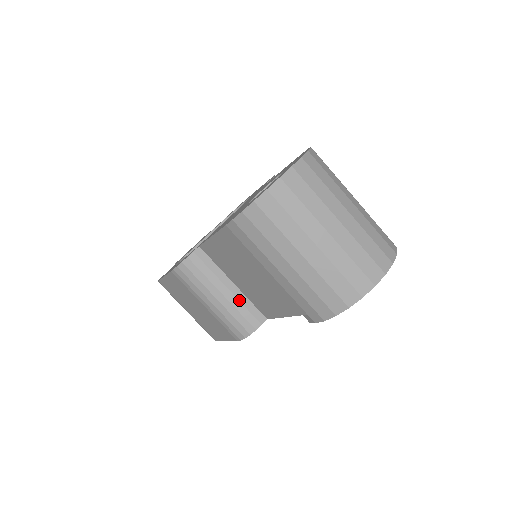
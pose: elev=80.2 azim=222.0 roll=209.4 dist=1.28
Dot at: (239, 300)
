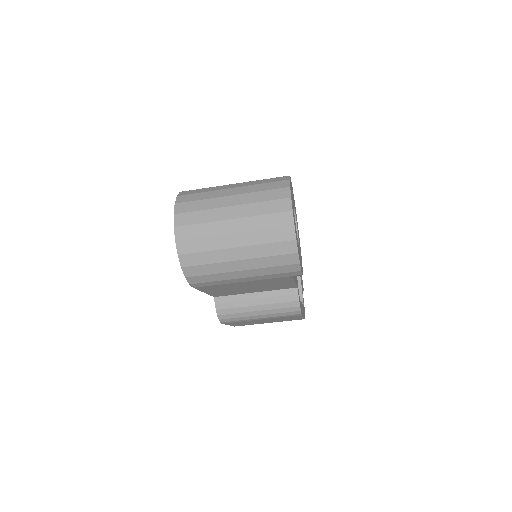
Dot at: (269, 297)
